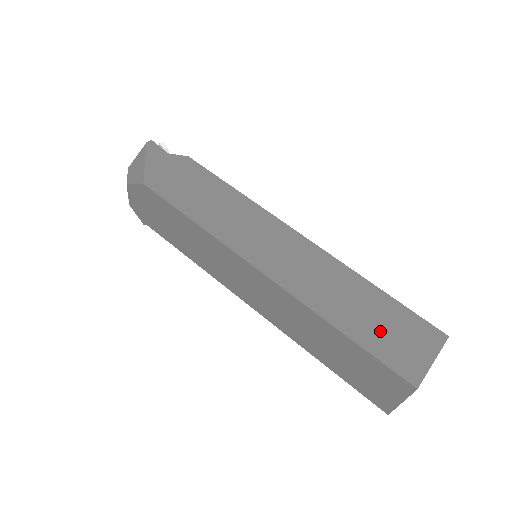
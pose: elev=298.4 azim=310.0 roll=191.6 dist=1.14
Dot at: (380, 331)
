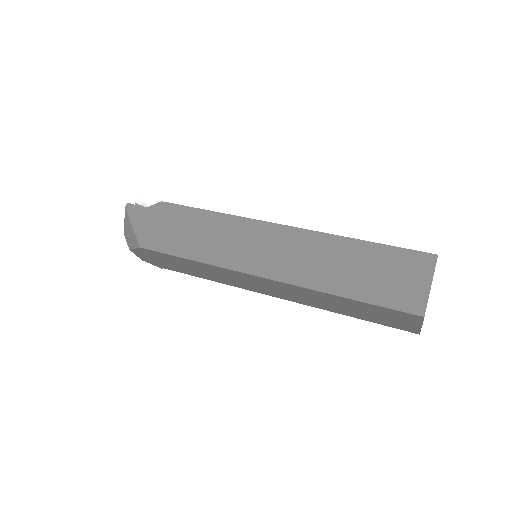
Dot at: (376, 280)
